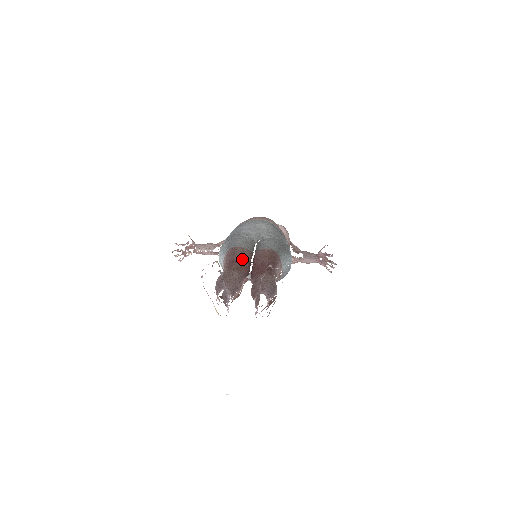
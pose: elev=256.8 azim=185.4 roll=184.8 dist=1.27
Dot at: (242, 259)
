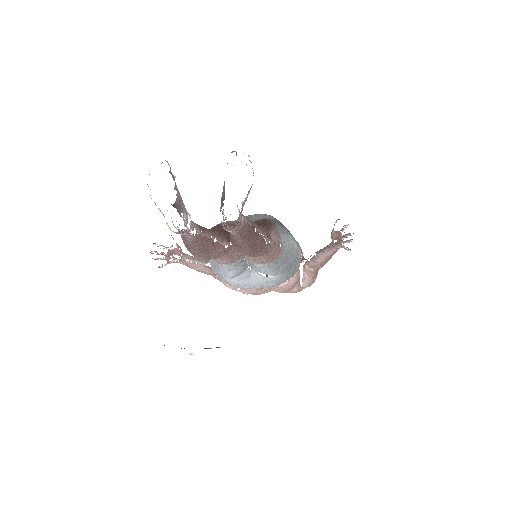
Dot at: occluded
